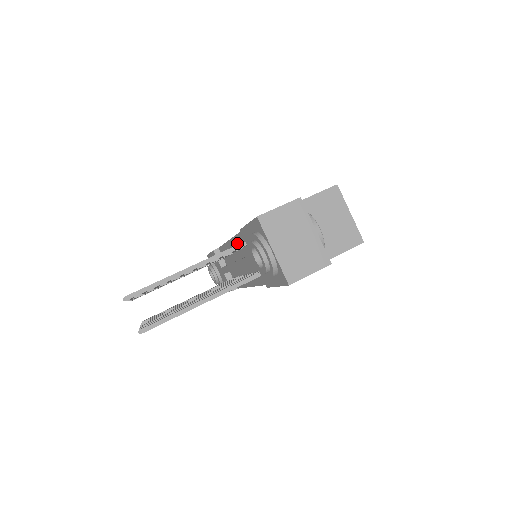
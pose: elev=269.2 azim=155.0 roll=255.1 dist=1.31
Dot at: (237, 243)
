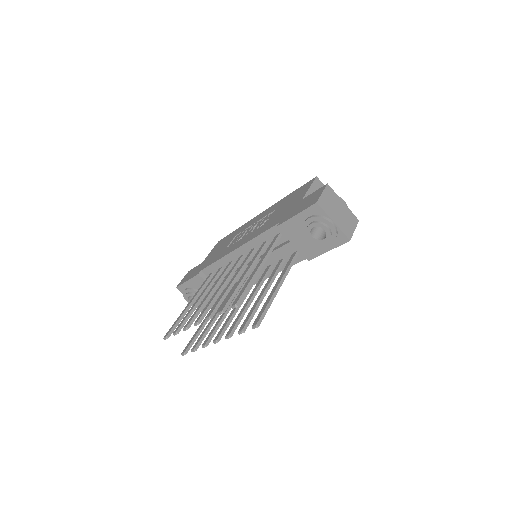
Dot at: (249, 248)
